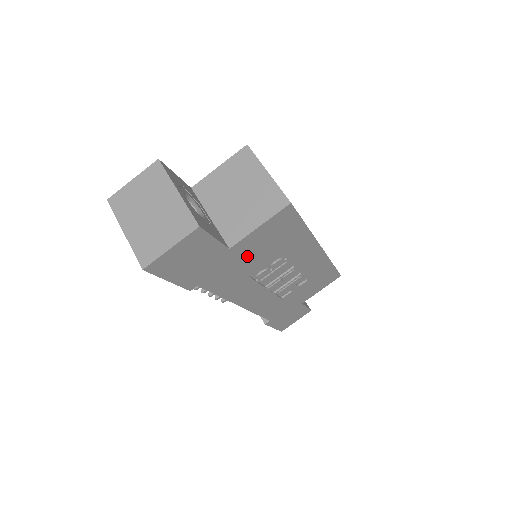
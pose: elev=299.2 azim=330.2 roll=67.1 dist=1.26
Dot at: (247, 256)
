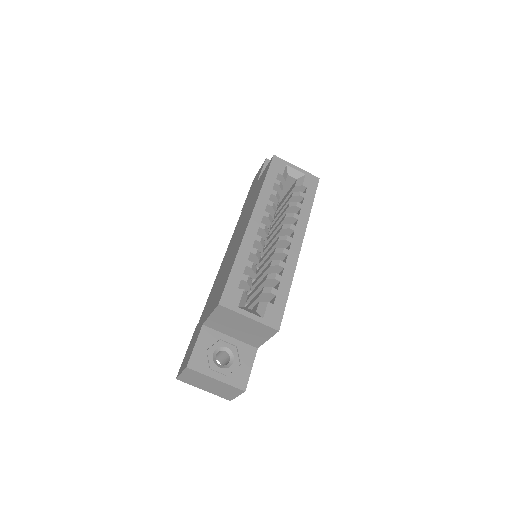
Dot at: occluded
